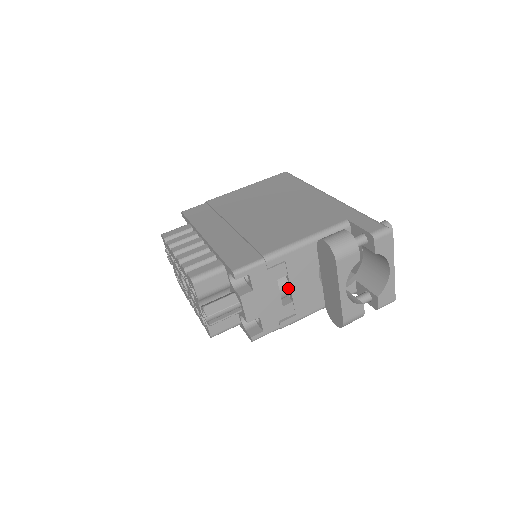
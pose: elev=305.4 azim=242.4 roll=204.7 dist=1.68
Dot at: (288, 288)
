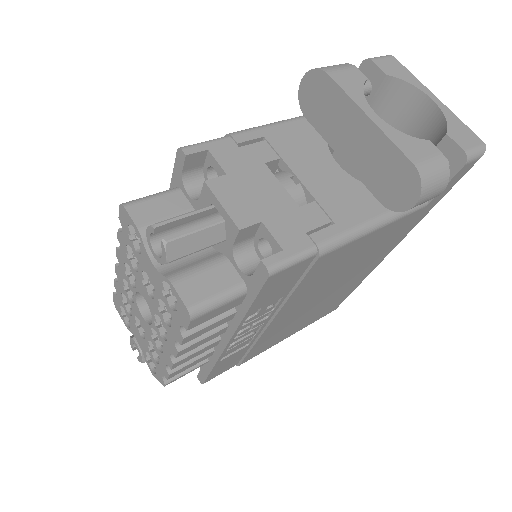
Dot at: occluded
